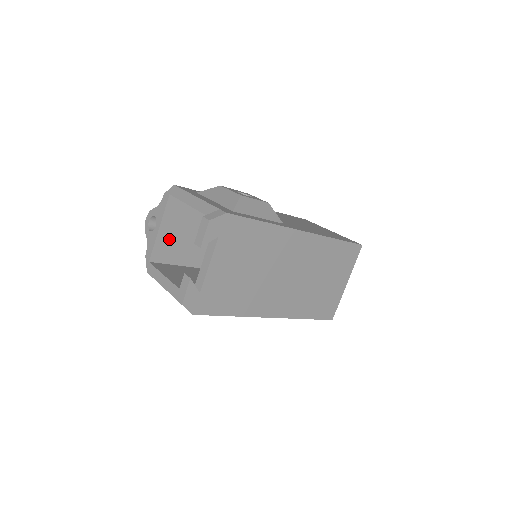
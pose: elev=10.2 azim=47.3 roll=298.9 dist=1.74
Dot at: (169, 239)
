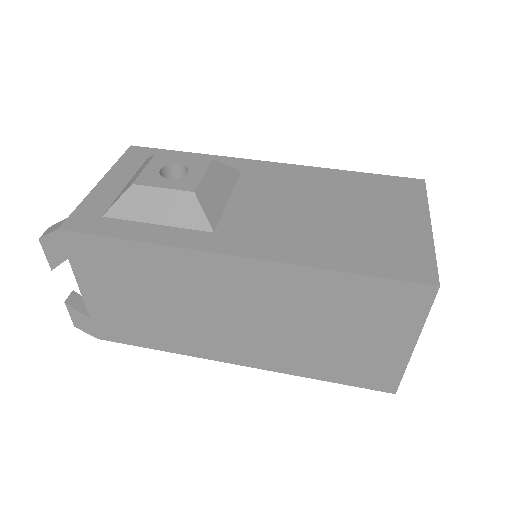
Dot at: occluded
